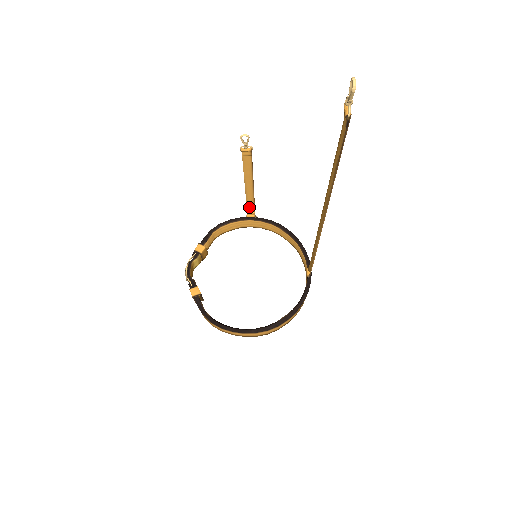
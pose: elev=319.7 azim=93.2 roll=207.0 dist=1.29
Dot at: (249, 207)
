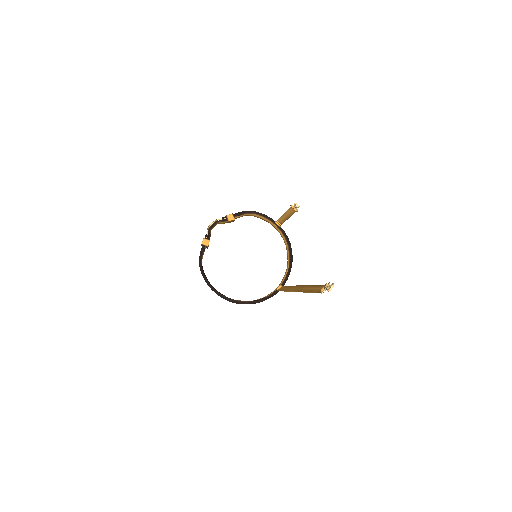
Dot at: (280, 220)
